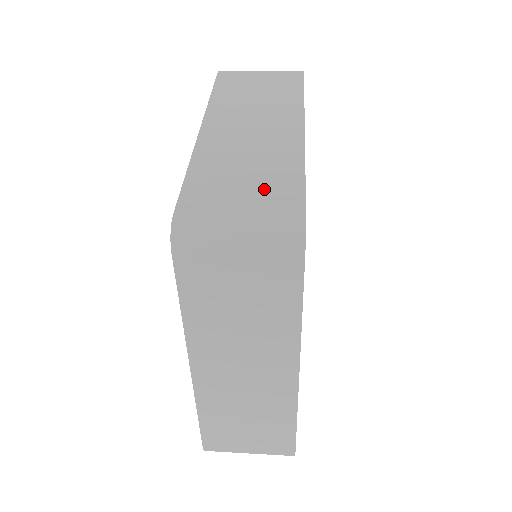
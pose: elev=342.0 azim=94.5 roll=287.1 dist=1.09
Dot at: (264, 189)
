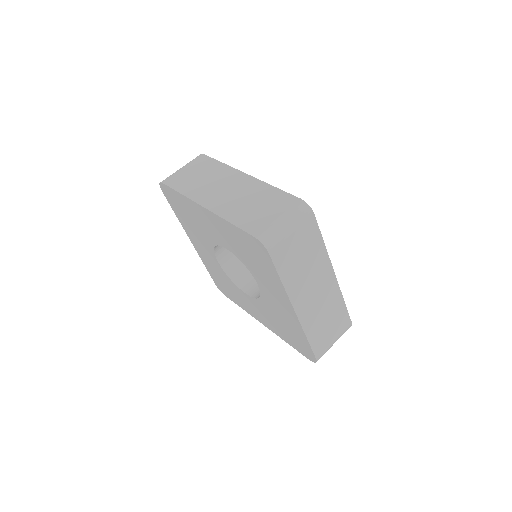
Dot at: (272, 204)
